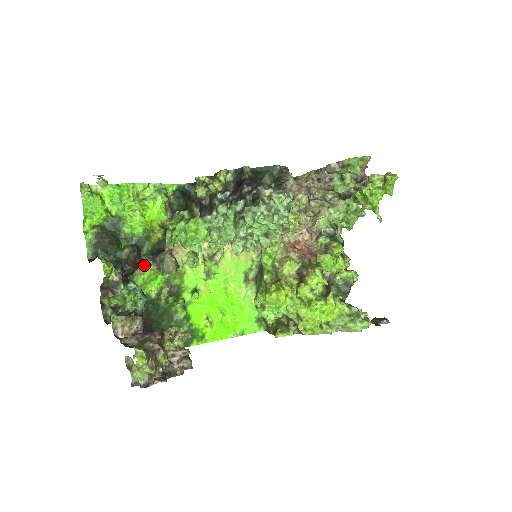
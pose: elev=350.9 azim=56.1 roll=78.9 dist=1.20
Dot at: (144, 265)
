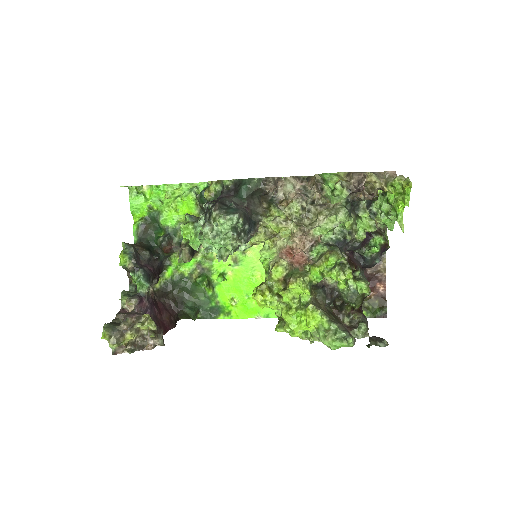
Dot at: (176, 251)
